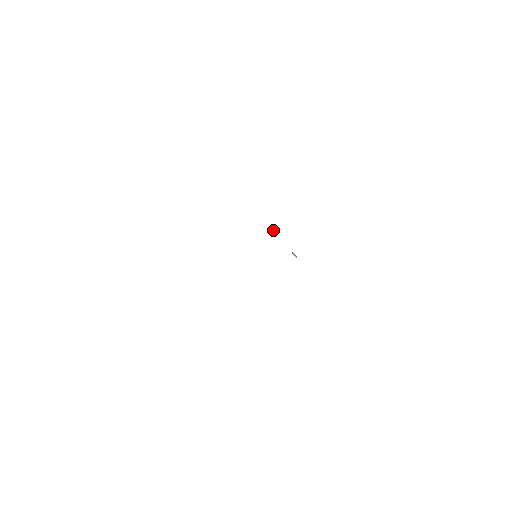
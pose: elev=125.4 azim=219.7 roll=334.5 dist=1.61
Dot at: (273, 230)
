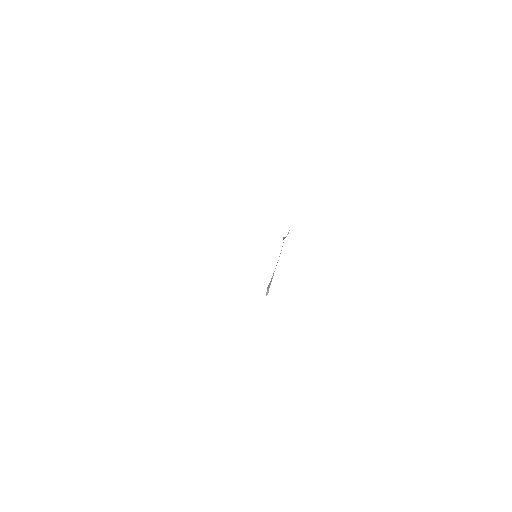
Dot at: (287, 234)
